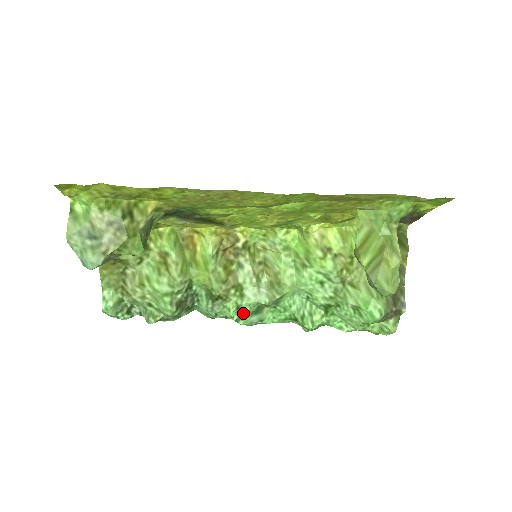
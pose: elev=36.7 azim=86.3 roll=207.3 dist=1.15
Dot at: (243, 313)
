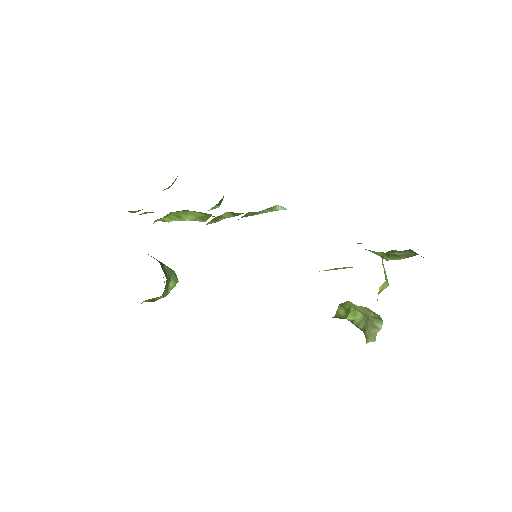
Dot at: occluded
